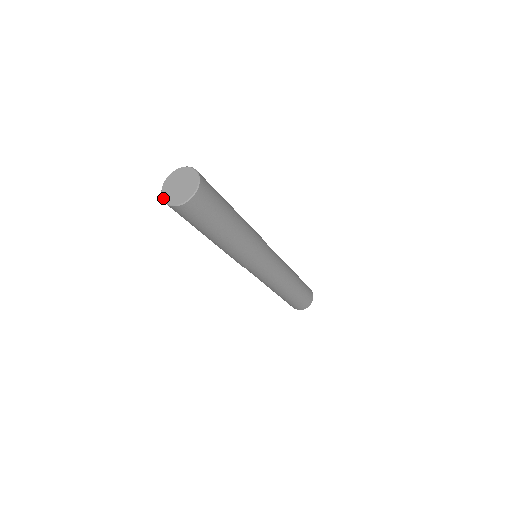
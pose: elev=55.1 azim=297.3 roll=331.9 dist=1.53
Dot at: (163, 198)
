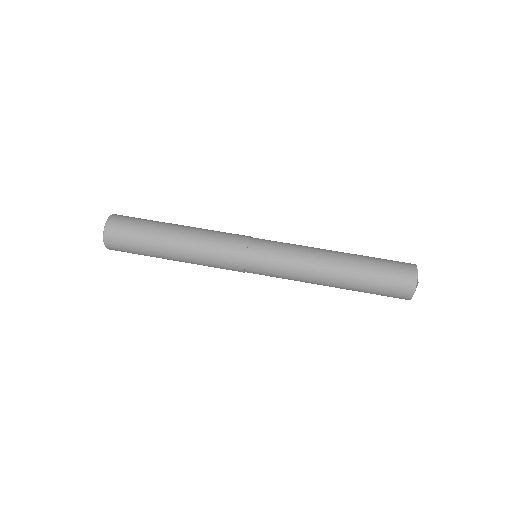
Dot at: occluded
